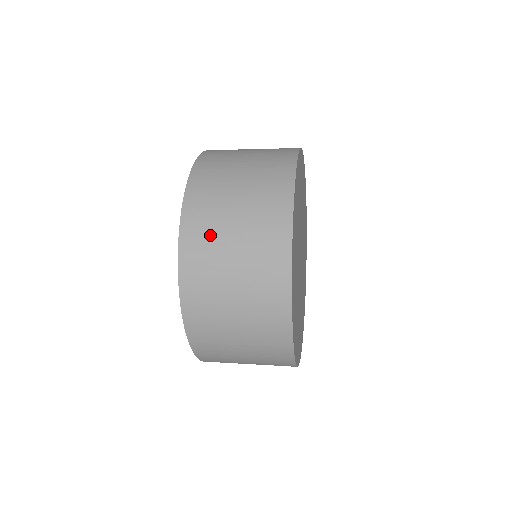
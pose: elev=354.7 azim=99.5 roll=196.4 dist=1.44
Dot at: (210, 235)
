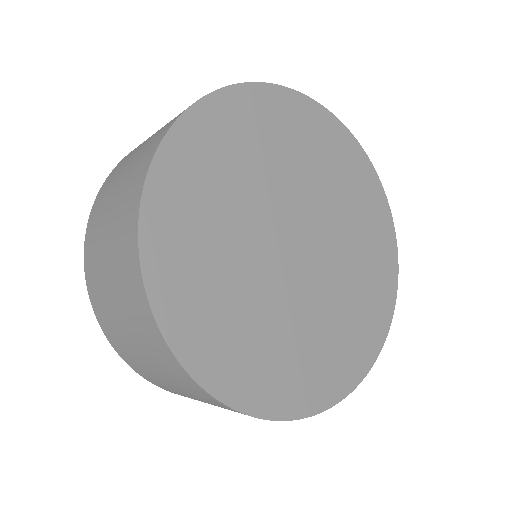
Dot at: occluded
